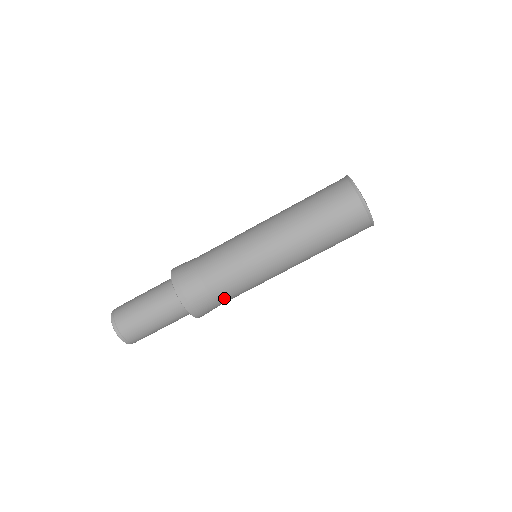
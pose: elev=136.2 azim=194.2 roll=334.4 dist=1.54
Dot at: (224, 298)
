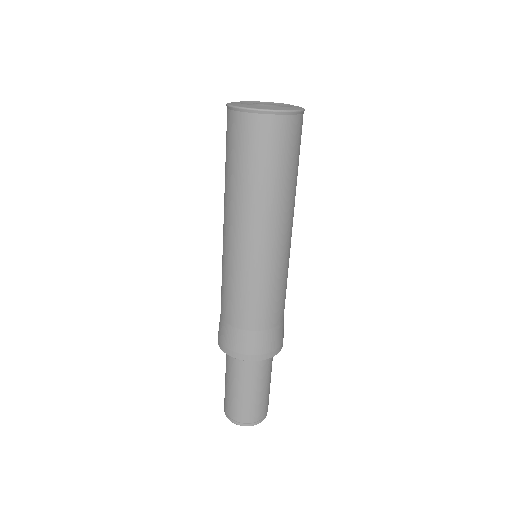
Dot at: (280, 315)
